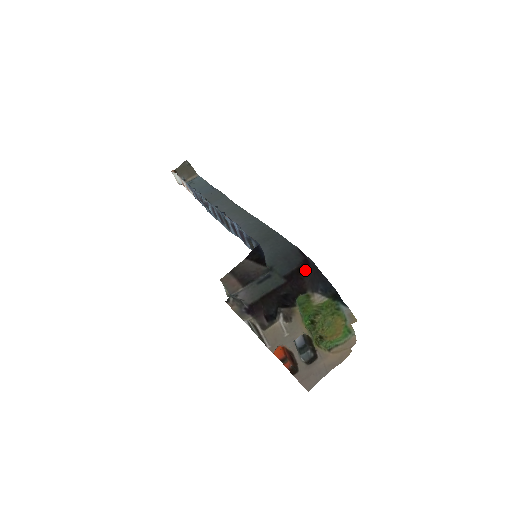
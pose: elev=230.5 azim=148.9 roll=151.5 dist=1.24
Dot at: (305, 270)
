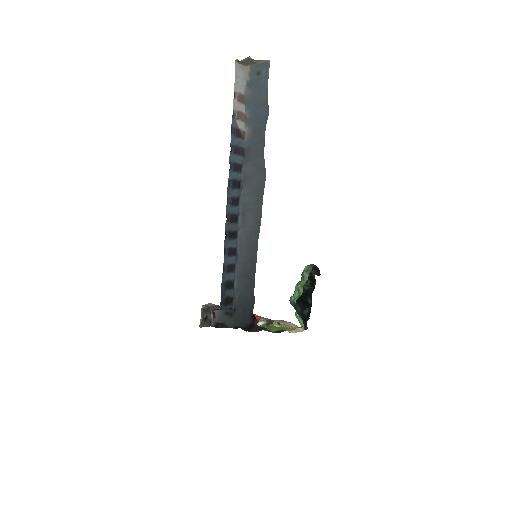
Dot at: (249, 329)
